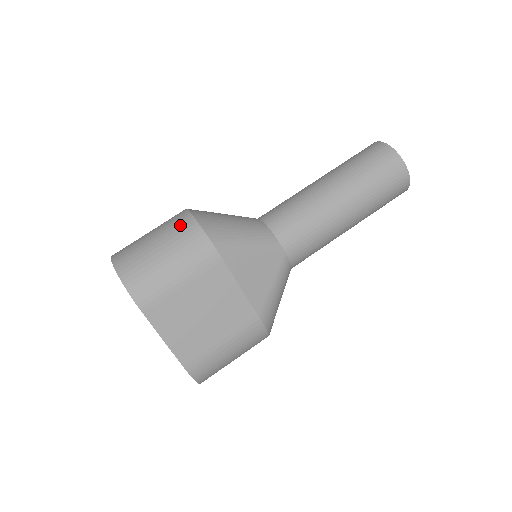
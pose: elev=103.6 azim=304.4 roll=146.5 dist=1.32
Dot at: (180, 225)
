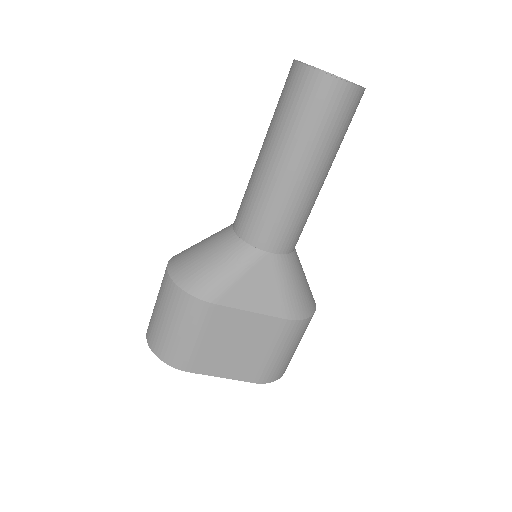
Dot at: (167, 291)
